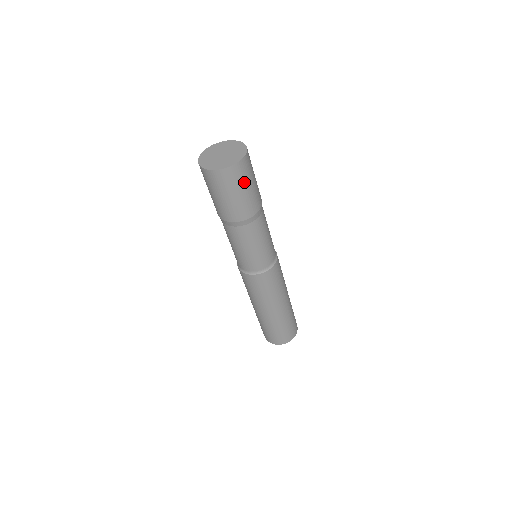
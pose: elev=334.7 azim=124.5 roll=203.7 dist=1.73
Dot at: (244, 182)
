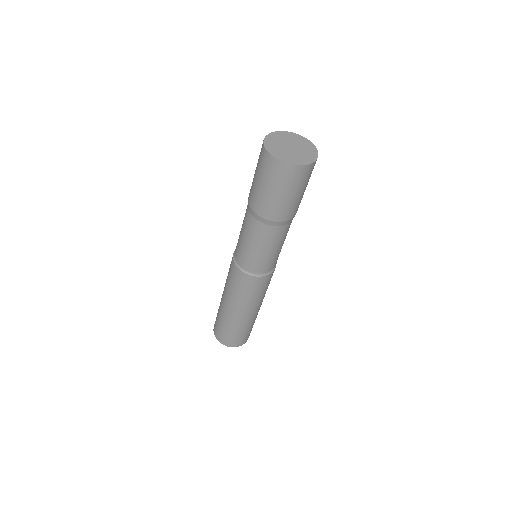
Dot at: (298, 186)
